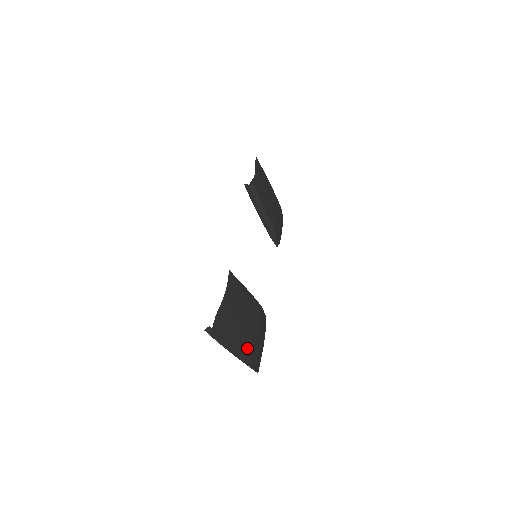
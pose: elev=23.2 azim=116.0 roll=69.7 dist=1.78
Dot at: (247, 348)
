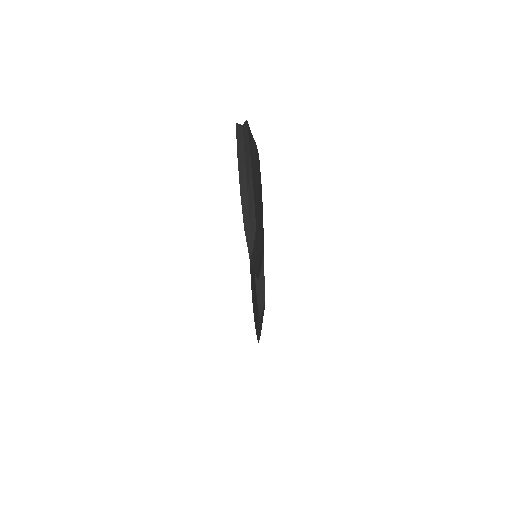
Dot at: (256, 207)
